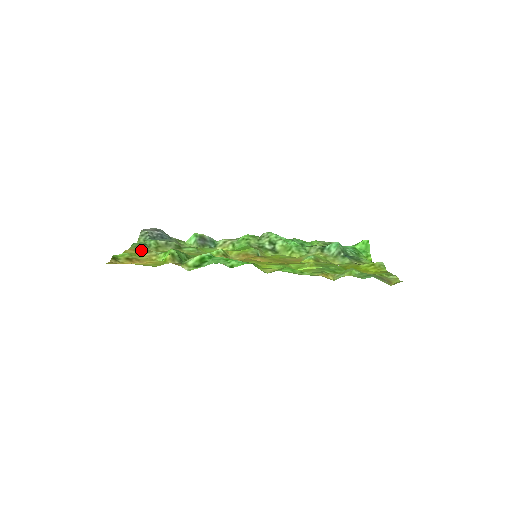
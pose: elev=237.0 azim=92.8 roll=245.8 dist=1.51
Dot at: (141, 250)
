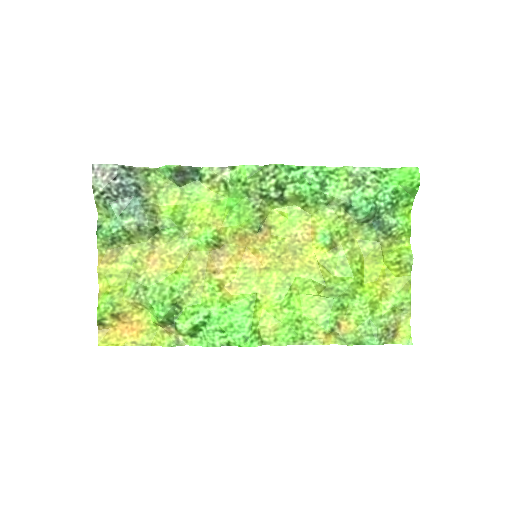
Dot at: (113, 255)
